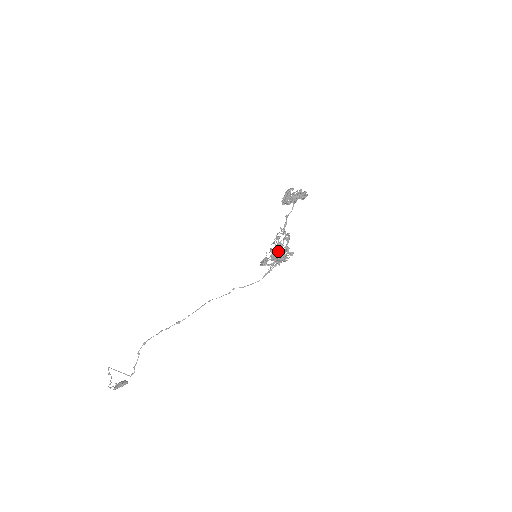
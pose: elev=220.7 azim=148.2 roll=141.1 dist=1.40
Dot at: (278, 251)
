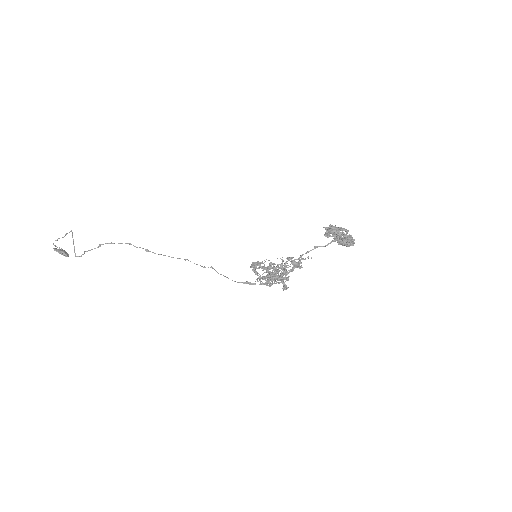
Dot at: (278, 273)
